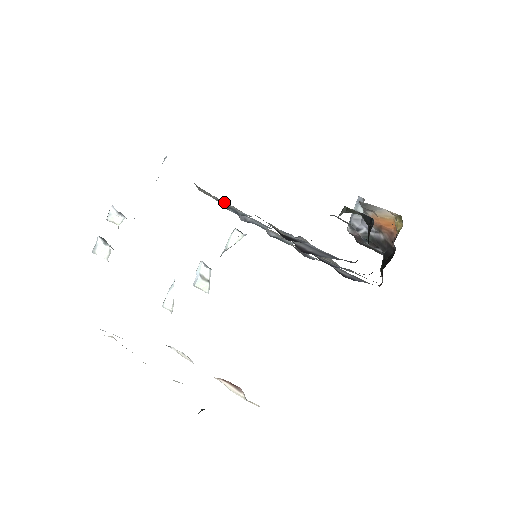
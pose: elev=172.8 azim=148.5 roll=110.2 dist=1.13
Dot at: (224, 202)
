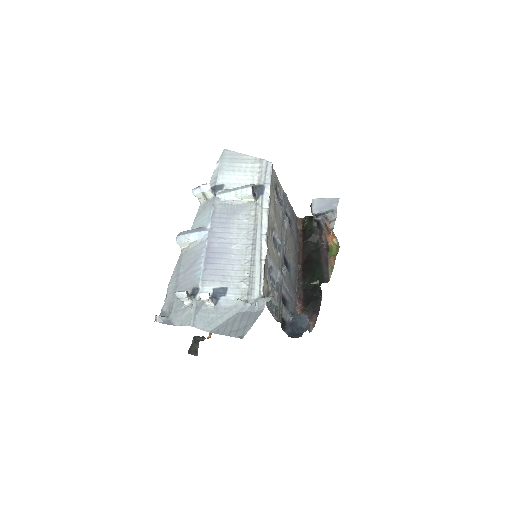
Dot at: (266, 256)
